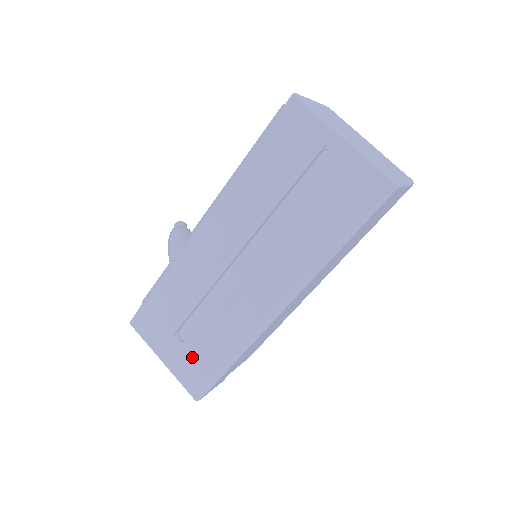
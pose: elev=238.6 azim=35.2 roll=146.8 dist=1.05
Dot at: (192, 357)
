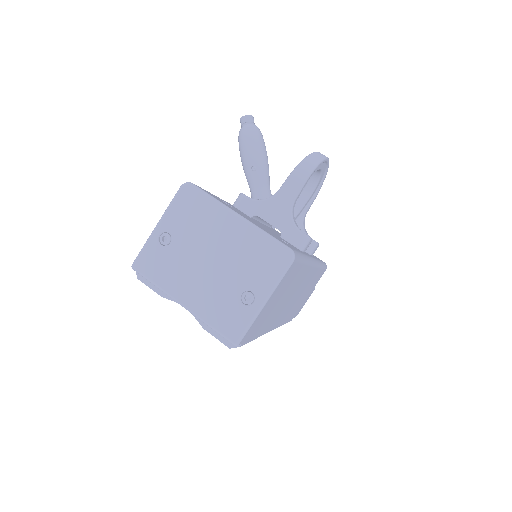
Dot at: occluded
